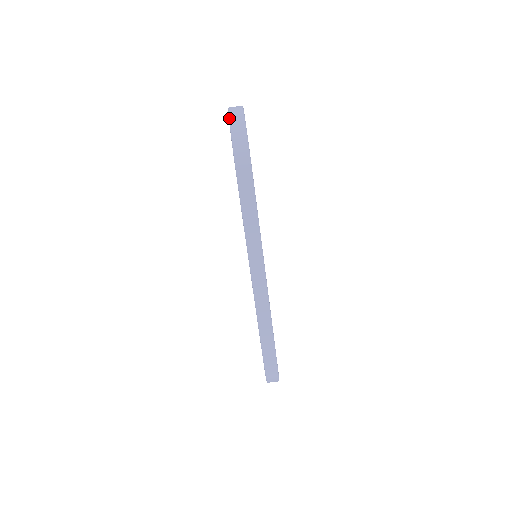
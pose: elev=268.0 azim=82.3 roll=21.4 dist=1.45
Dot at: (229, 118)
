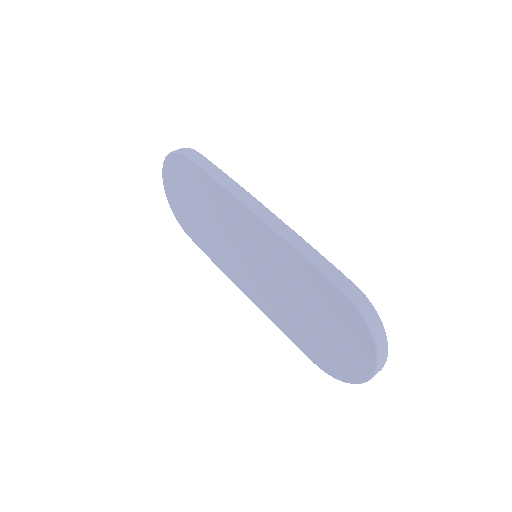
Dot at: occluded
